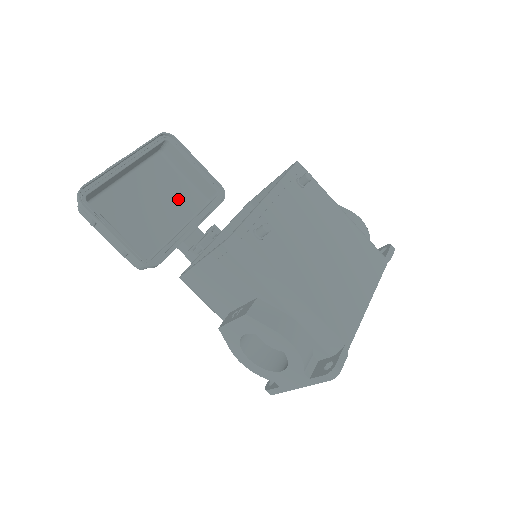
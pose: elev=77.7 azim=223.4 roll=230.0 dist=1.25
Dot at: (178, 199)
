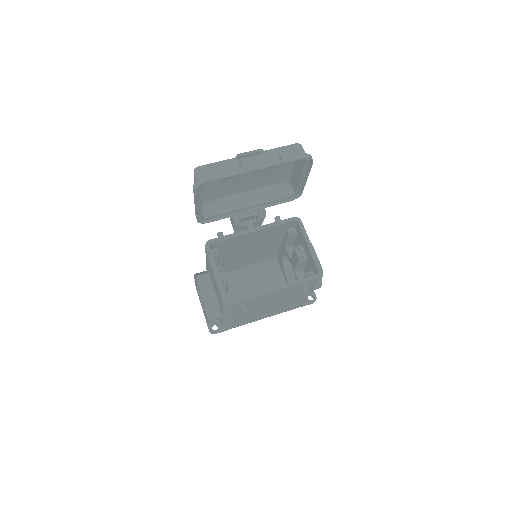
Dot at: (271, 174)
